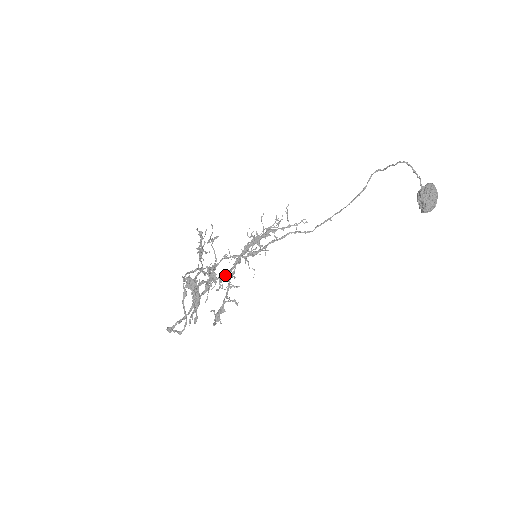
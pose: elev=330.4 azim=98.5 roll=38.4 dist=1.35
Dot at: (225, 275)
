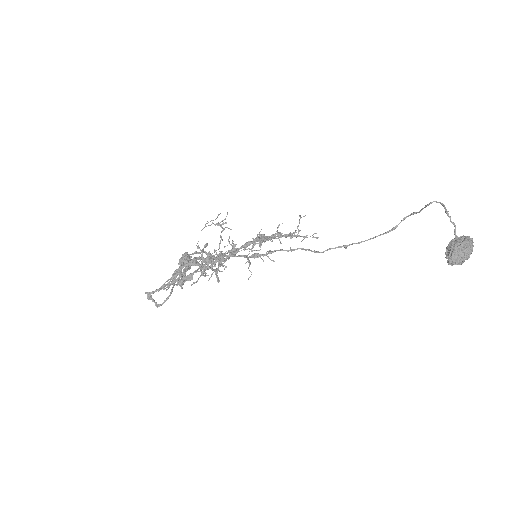
Dot at: (218, 260)
